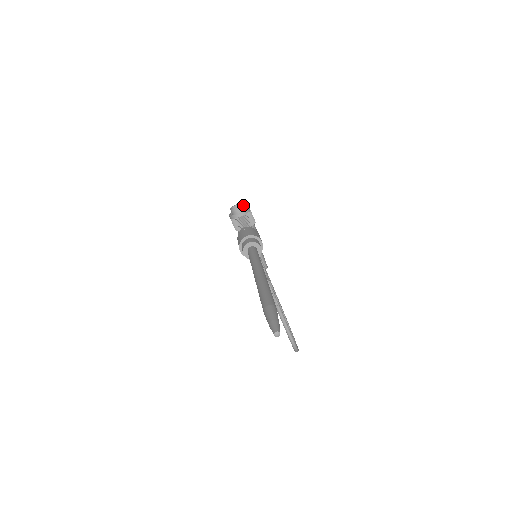
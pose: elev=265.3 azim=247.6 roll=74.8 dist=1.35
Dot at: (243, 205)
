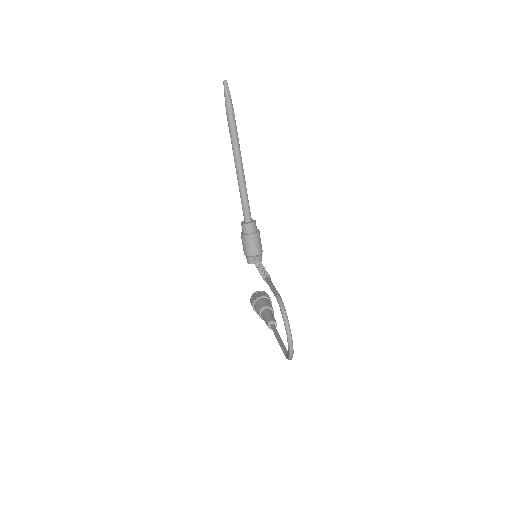
Dot at: occluded
